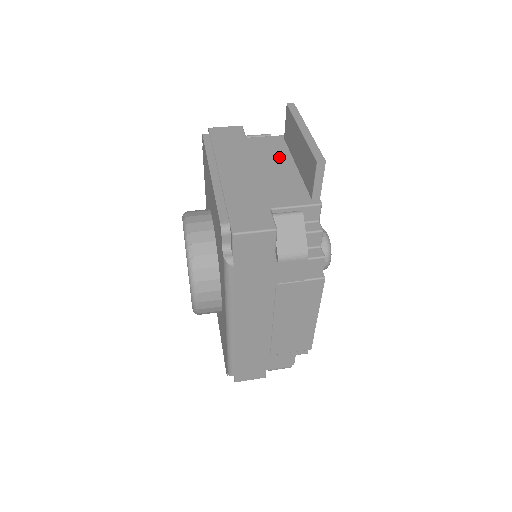
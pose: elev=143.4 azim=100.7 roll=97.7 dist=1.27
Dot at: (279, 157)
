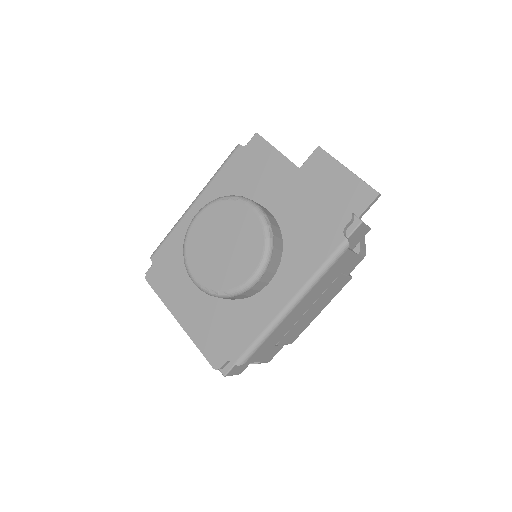
Dot at: occluded
